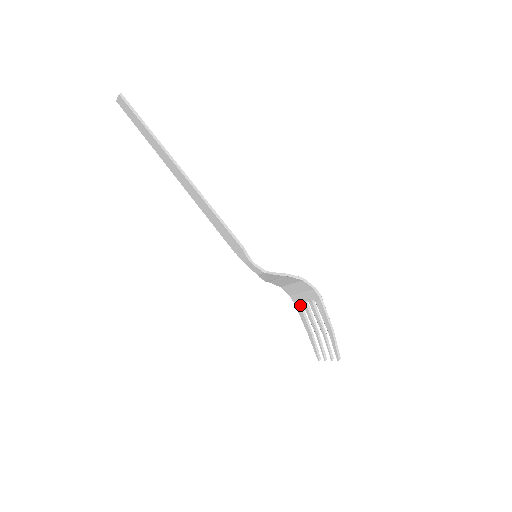
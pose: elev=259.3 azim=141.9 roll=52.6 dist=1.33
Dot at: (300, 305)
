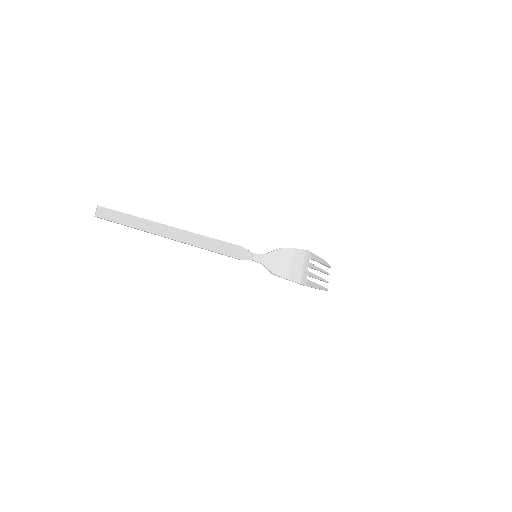
Dot at: (309, 259)
